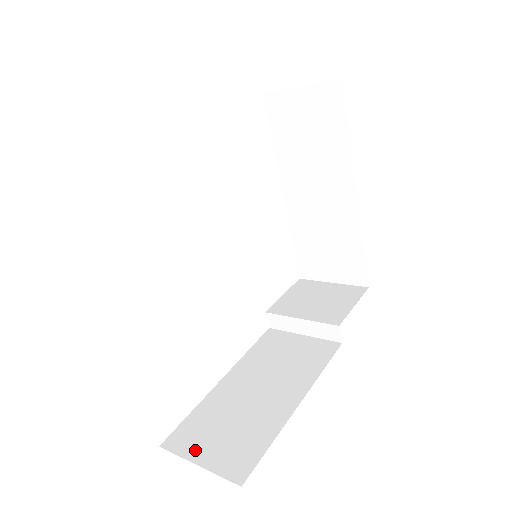
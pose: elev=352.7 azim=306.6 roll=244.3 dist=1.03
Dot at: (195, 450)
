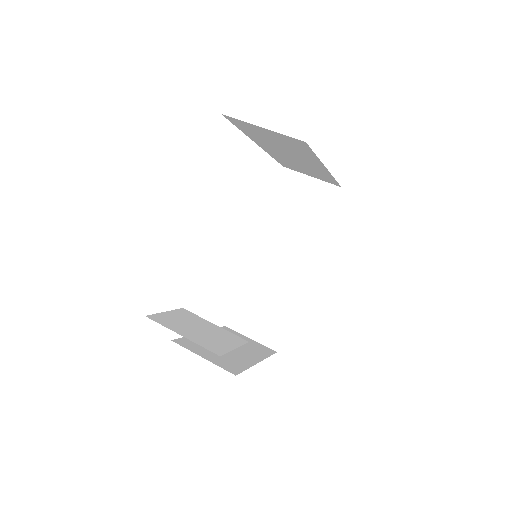
Dot at: (246, 329)
